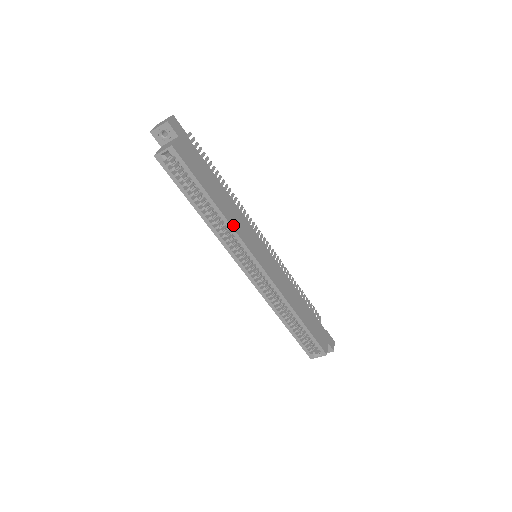
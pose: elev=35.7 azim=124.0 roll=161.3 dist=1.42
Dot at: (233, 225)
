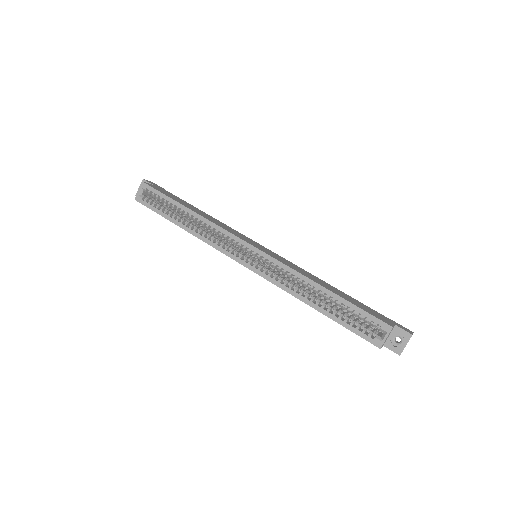
Dot at: (212, 221)
